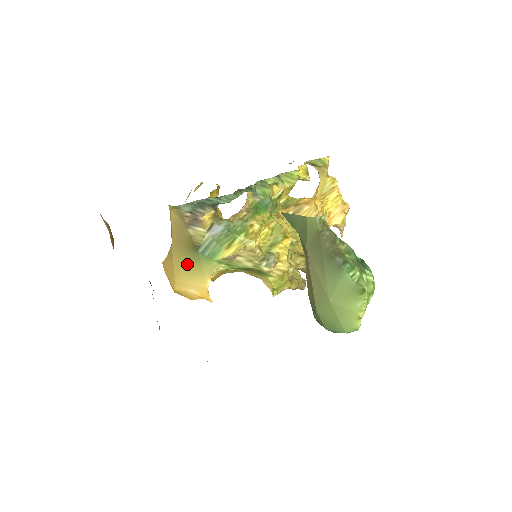
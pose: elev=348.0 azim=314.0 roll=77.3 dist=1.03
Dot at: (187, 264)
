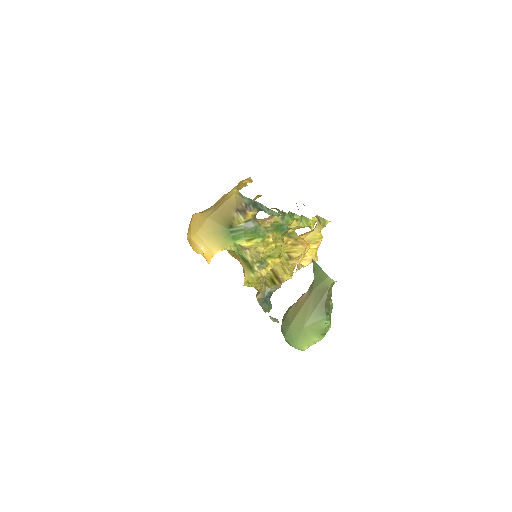
Dot at: (214, 230)
